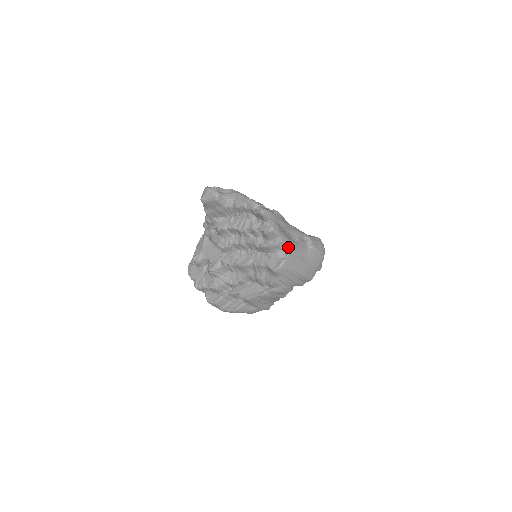
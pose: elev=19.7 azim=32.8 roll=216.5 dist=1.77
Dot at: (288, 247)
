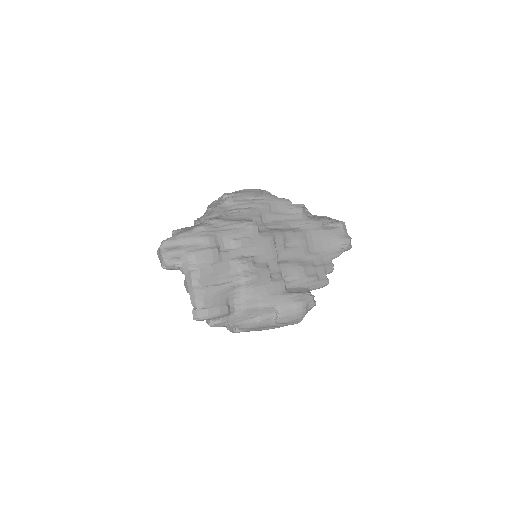
Dot at: (239, 328)
